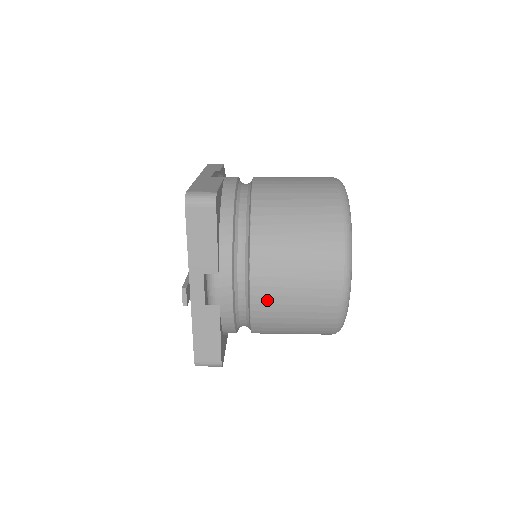
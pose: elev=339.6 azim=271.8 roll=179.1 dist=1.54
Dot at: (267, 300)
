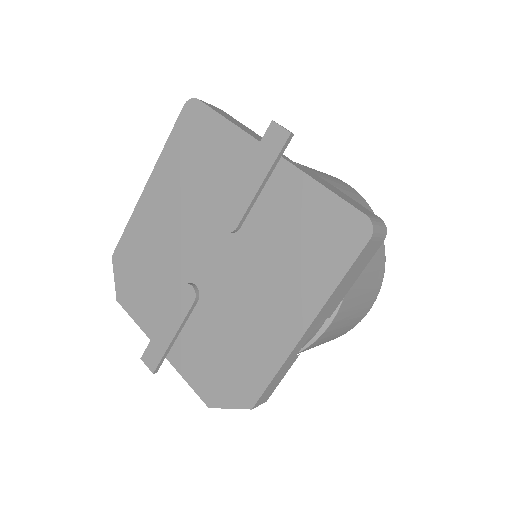
Dot at: occluded
